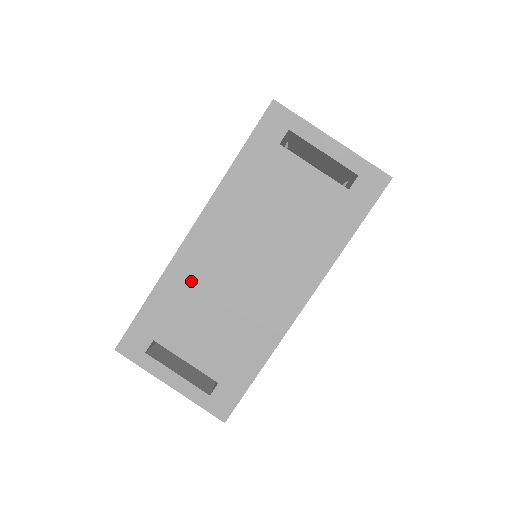
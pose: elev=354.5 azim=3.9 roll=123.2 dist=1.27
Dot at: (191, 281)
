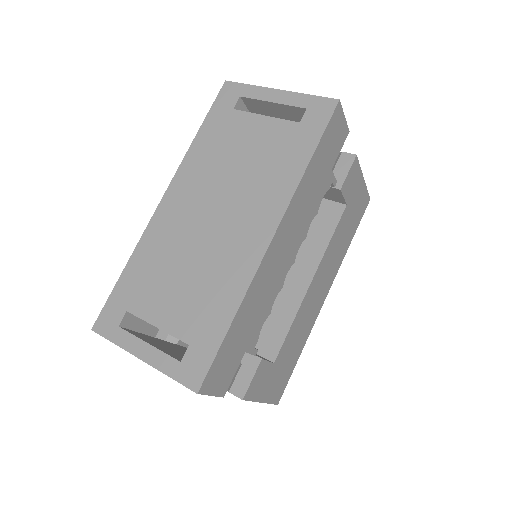
Dot at: (162, 244)
